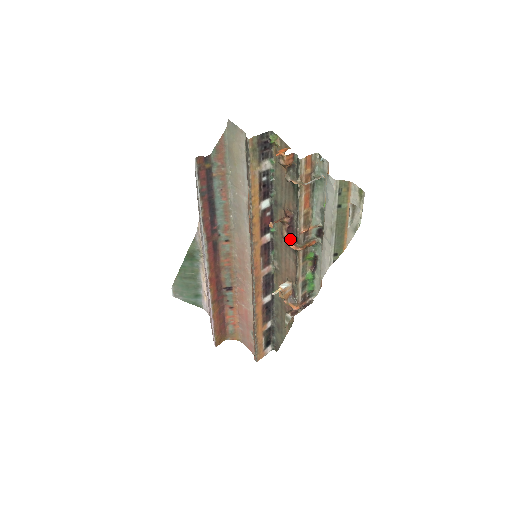
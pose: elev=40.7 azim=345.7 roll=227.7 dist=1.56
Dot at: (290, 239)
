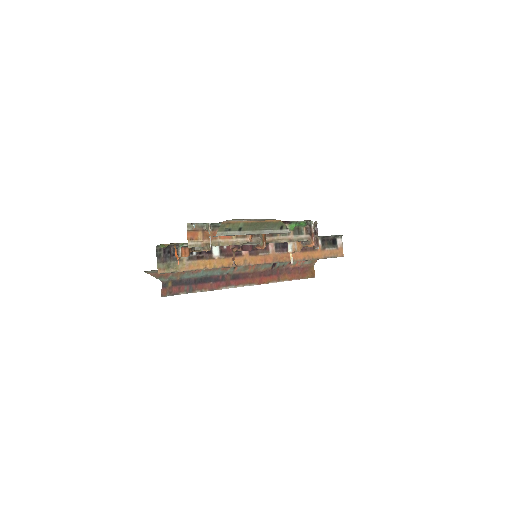
Dot at: (253, 246)
